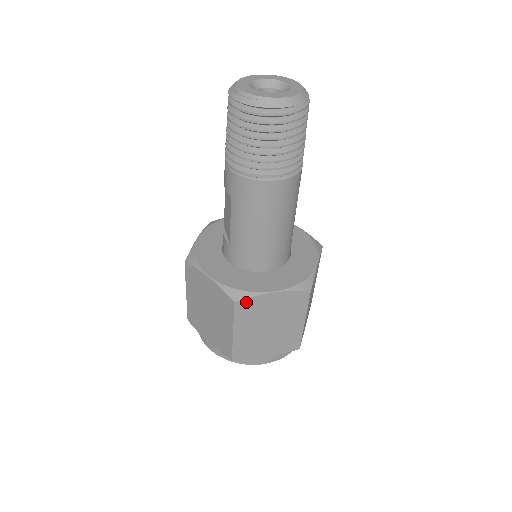
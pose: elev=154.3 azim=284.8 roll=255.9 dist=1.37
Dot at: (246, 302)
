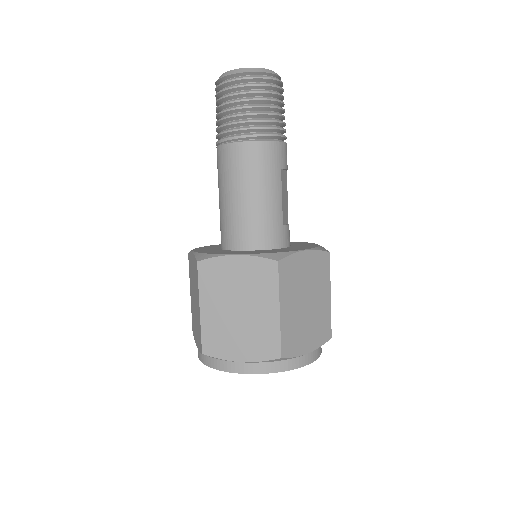
Dot at: (209, 264)
